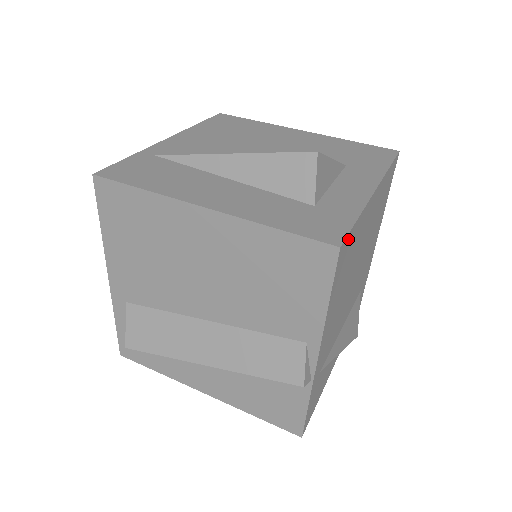
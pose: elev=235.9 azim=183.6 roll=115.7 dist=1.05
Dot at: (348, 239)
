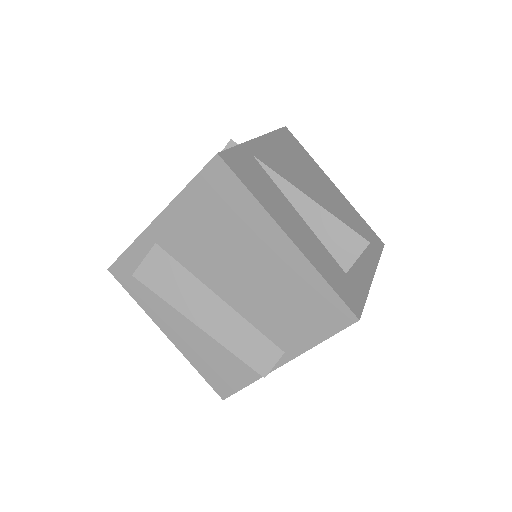
Dot at: occluded
